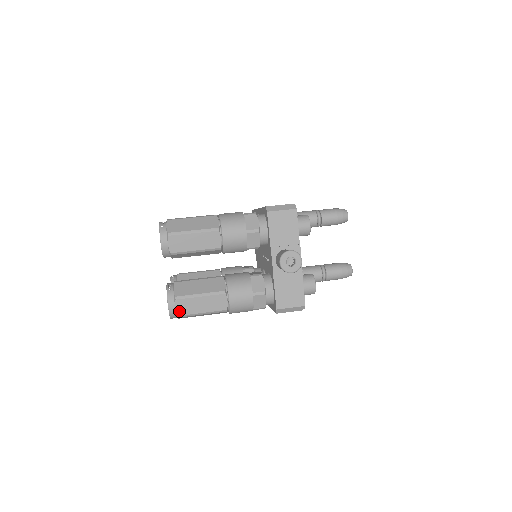
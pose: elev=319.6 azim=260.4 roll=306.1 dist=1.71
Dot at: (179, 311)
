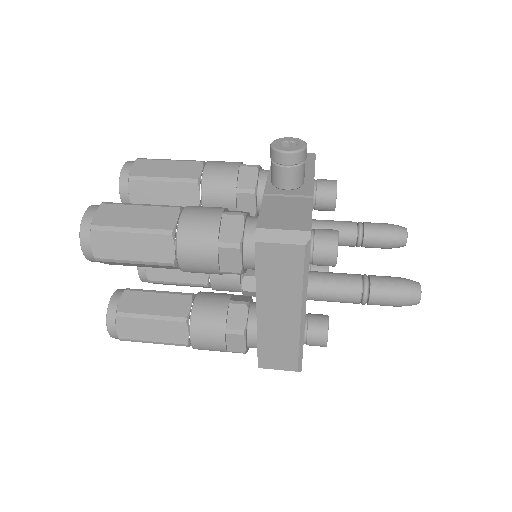
Dot at: (97, 219)
